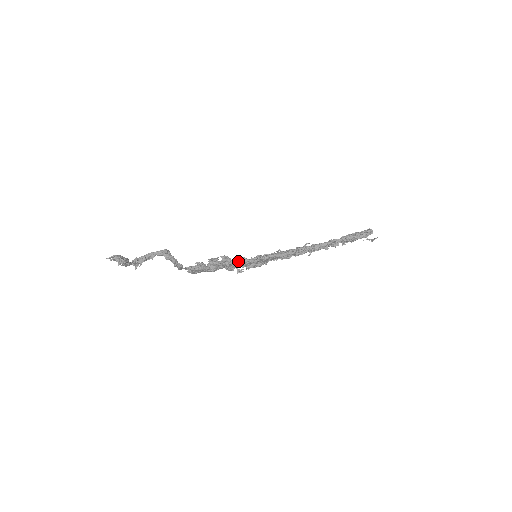
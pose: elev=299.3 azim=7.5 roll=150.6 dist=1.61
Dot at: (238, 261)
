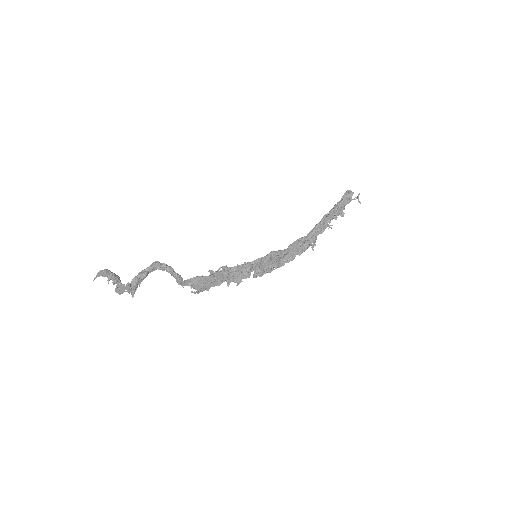
Dot at: (240, 266)
